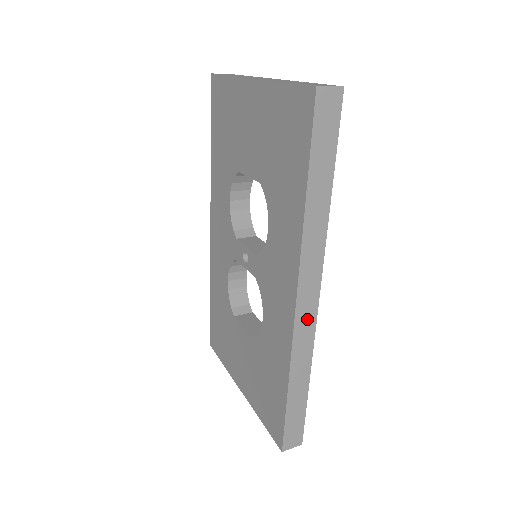
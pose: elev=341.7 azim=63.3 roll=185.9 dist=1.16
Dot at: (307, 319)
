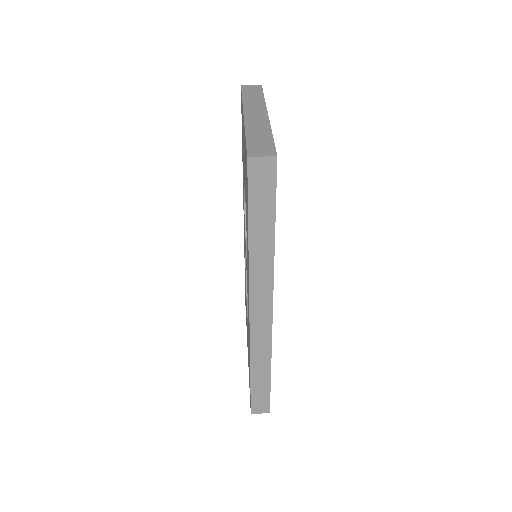
Dot at: (262, 327)
